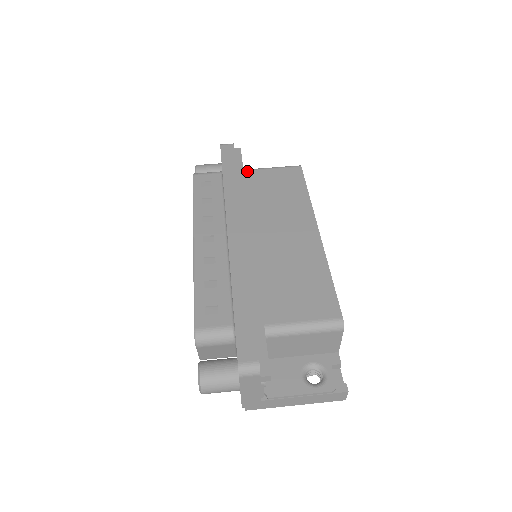
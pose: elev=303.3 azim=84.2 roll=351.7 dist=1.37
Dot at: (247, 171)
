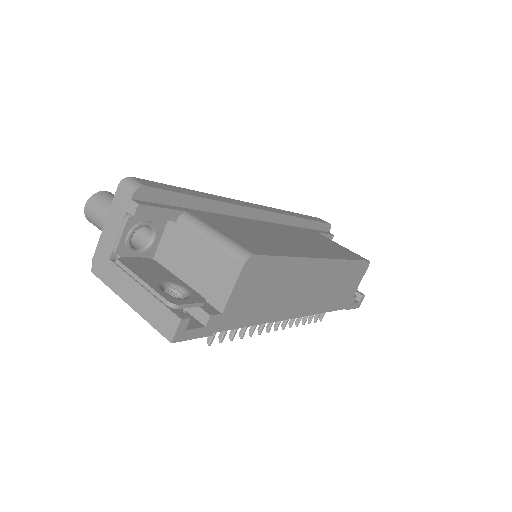
Dot at: (320, 234)
